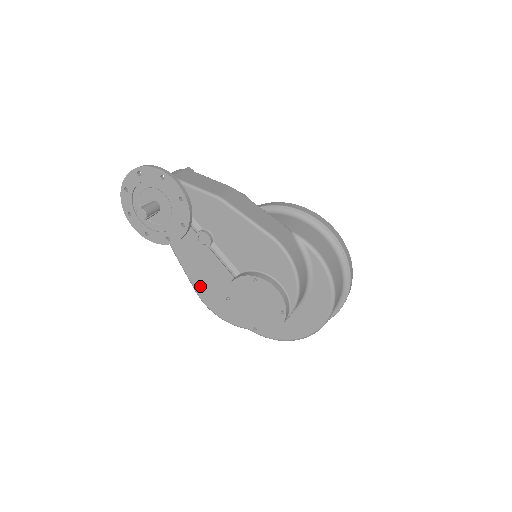
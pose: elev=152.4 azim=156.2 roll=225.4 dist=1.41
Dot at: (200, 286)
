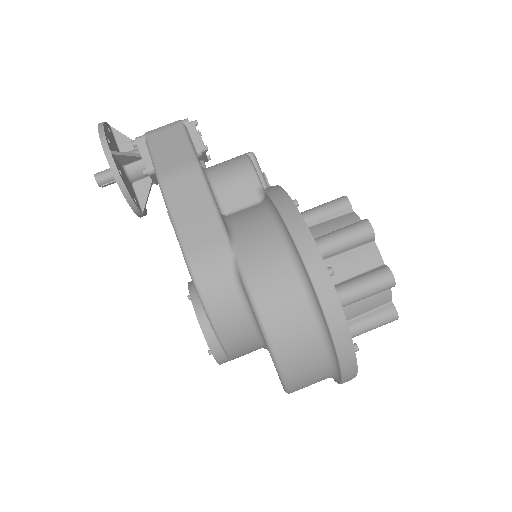
Dot at: occluded
